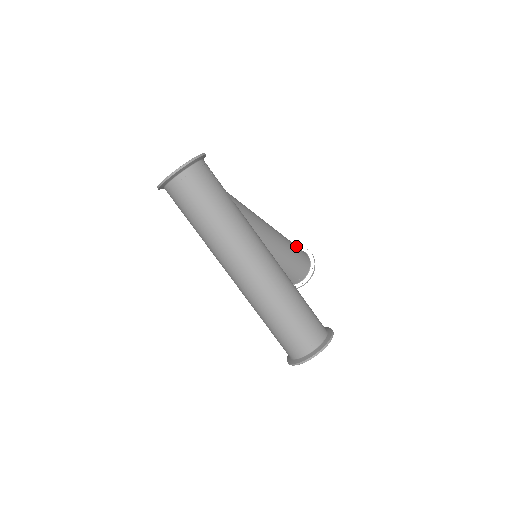
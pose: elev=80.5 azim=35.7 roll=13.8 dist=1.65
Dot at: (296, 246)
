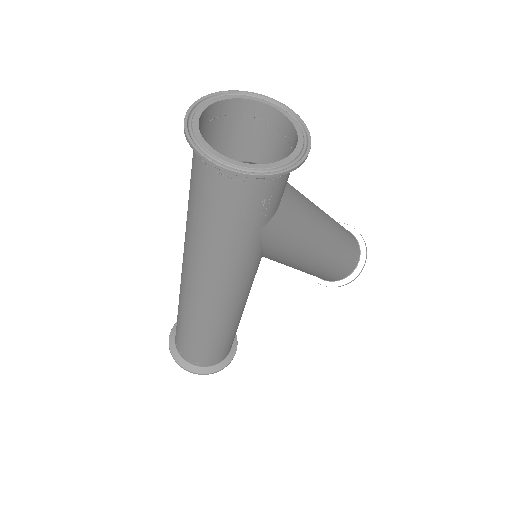
Dot at: (344, 265)
